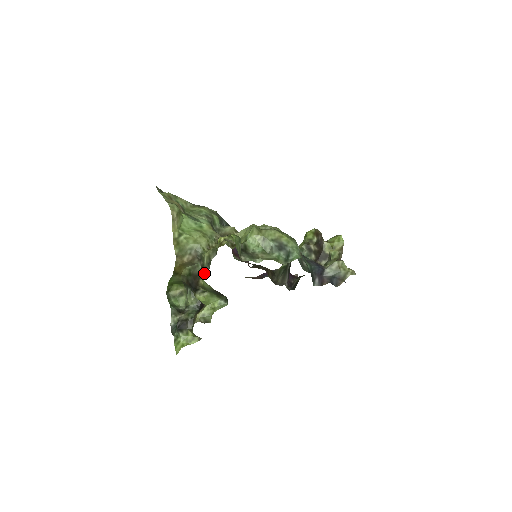
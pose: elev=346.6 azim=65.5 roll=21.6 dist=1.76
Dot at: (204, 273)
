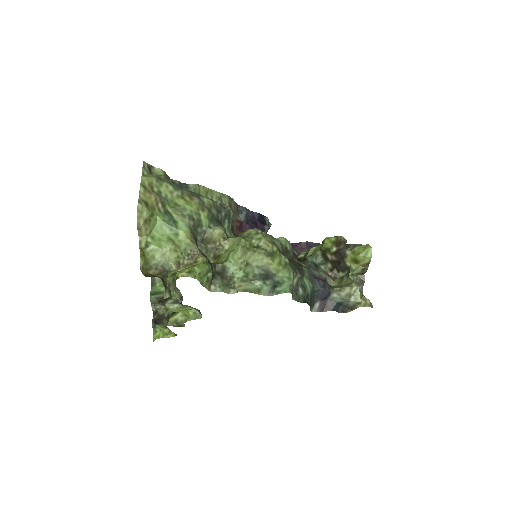
Dot at: (165, 297)
